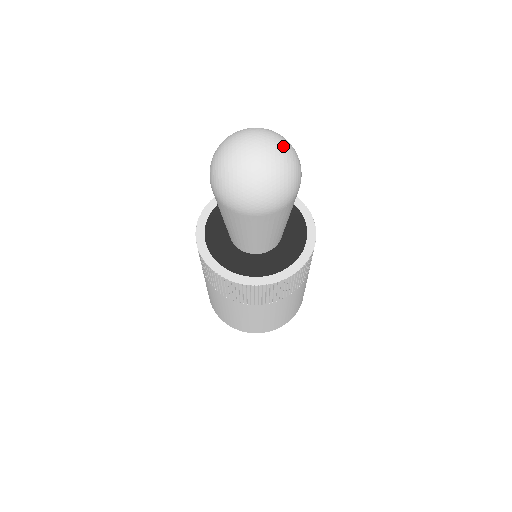
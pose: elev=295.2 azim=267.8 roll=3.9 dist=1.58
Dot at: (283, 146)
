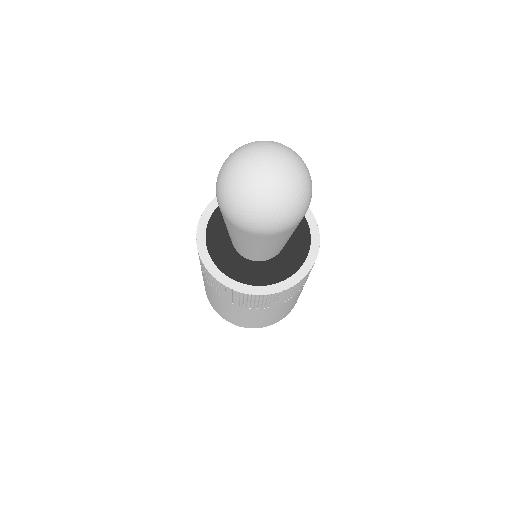
Dot at: (294, 179)
